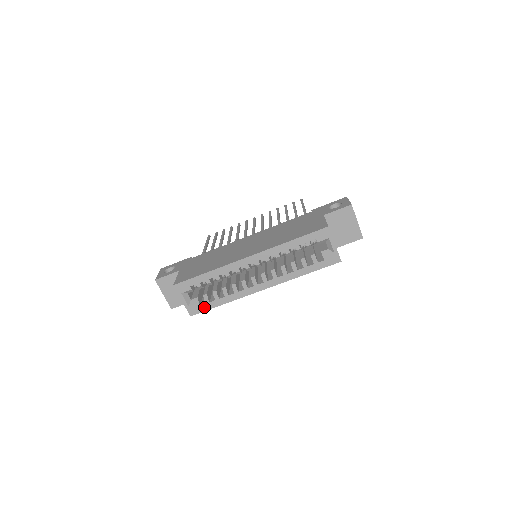
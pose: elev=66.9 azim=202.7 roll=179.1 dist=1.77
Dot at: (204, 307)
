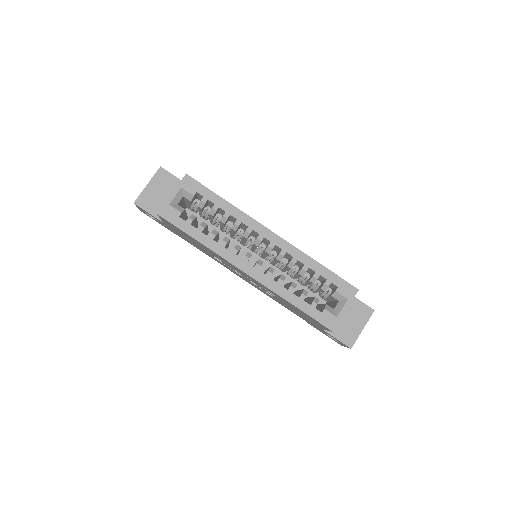
Dot at: (180, 222)
